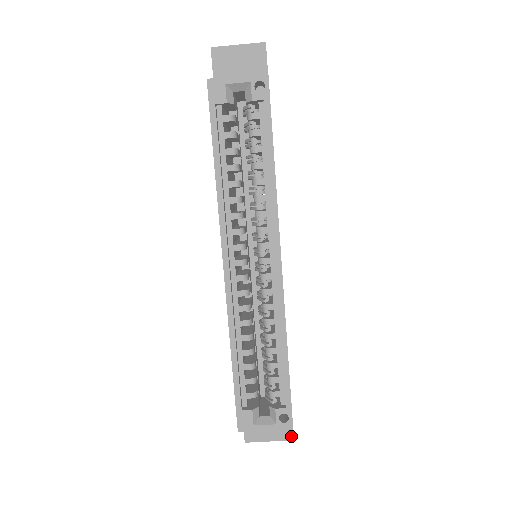
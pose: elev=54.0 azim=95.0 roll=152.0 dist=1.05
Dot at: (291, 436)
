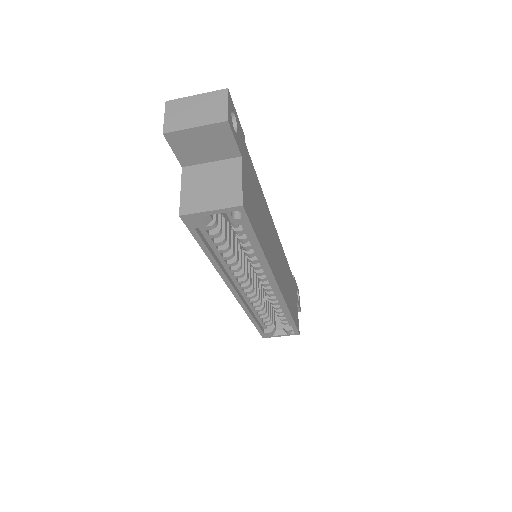
Dot at: (299, 311)
